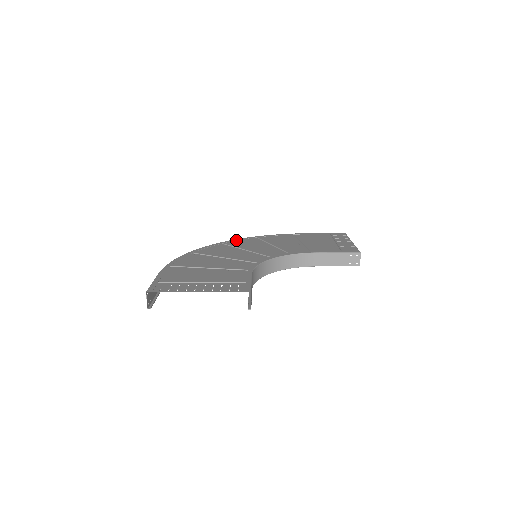
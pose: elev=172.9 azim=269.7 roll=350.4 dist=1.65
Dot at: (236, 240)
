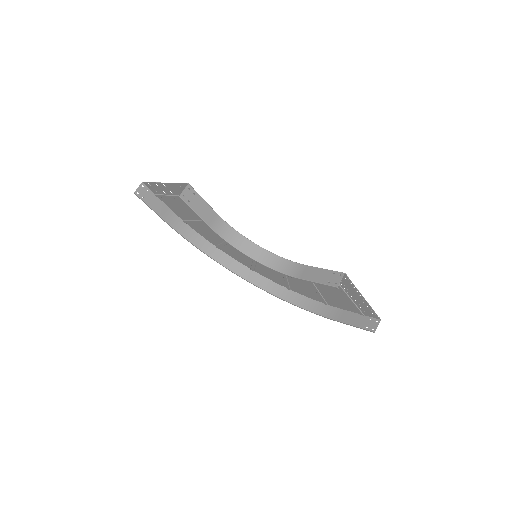
Dot at: (269, 277)
